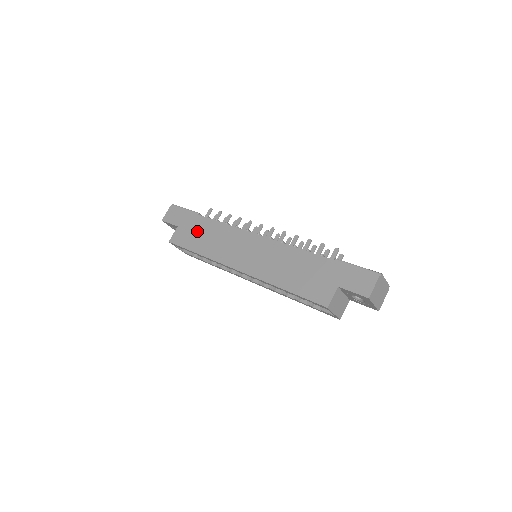
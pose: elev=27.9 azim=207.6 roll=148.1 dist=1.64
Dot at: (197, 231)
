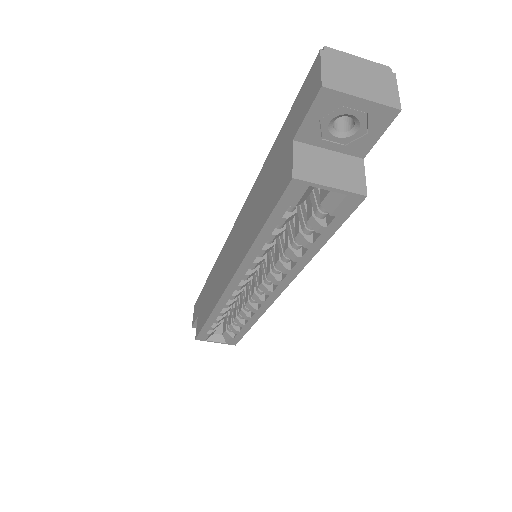
Dot at: (205, 298)
